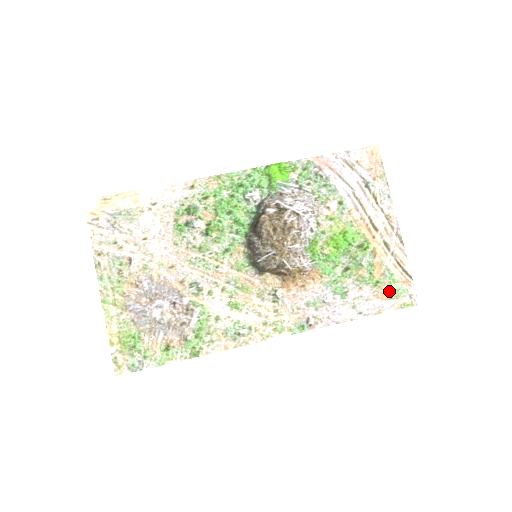
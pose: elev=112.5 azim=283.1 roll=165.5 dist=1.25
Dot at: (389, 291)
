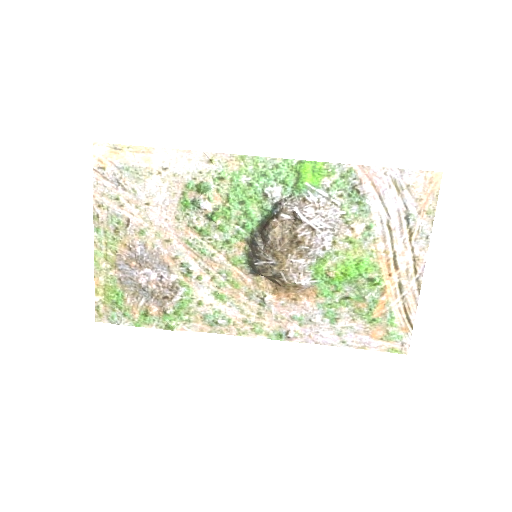
Dot at: (382, 332)
